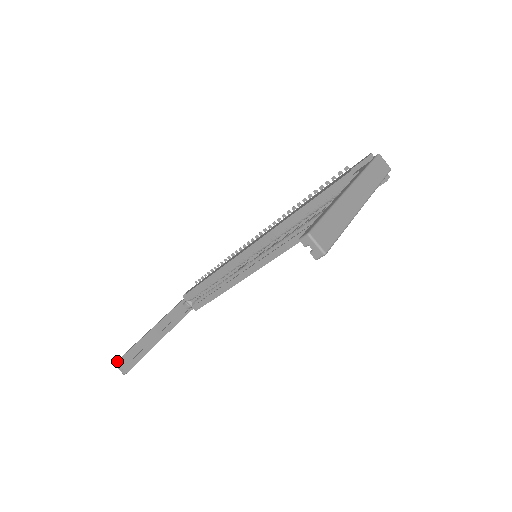
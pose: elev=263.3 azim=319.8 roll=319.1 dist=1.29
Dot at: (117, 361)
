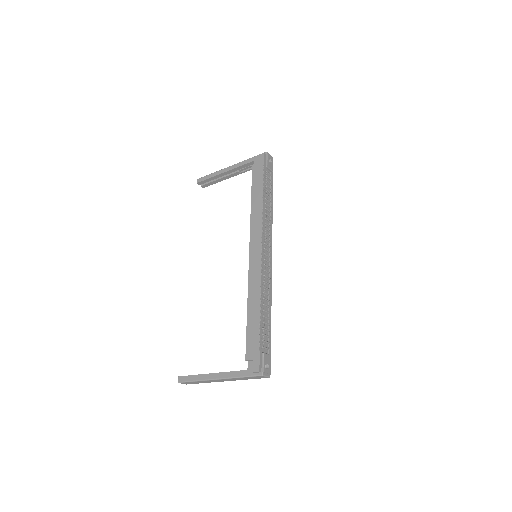
Dot at: (197, 183)
